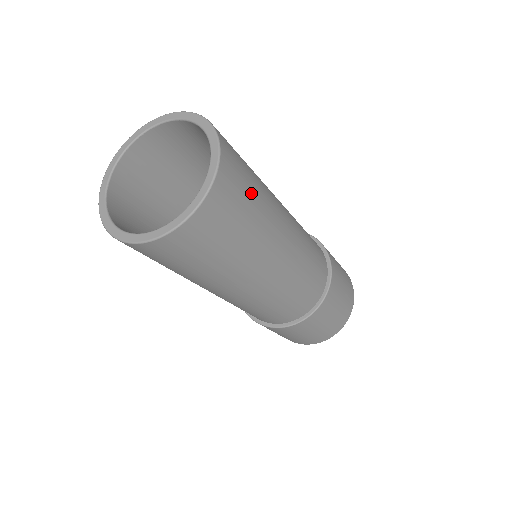
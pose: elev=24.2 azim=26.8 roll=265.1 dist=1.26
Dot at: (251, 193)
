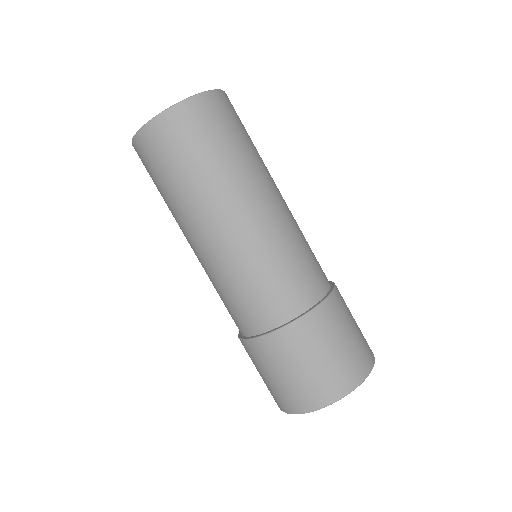
Dot at: occluded
